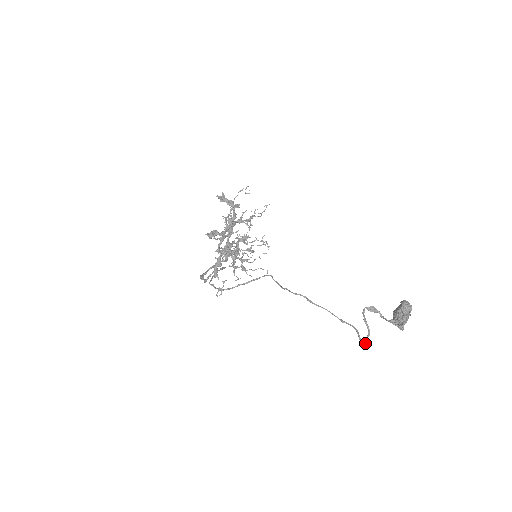
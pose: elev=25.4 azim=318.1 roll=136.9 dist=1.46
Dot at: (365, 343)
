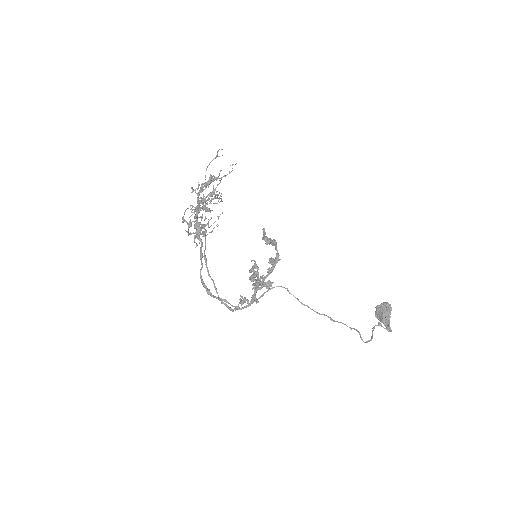
Dot at: occluded
